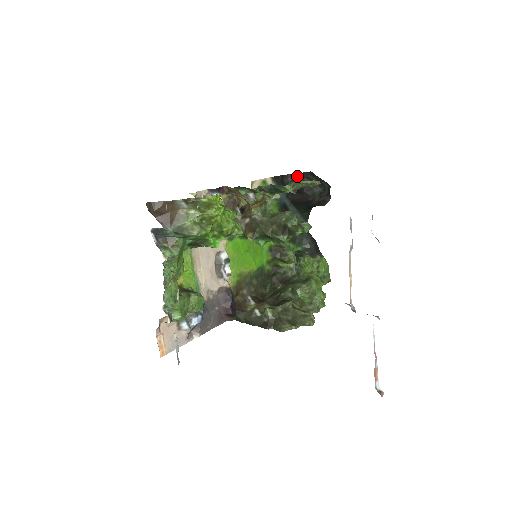
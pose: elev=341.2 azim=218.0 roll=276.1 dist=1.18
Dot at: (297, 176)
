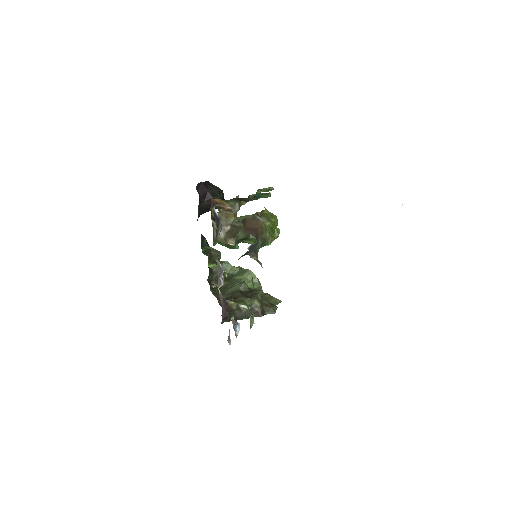
Dot at: (203, 185)
